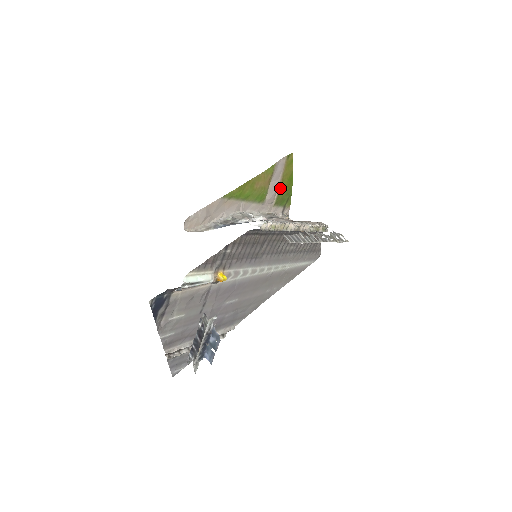
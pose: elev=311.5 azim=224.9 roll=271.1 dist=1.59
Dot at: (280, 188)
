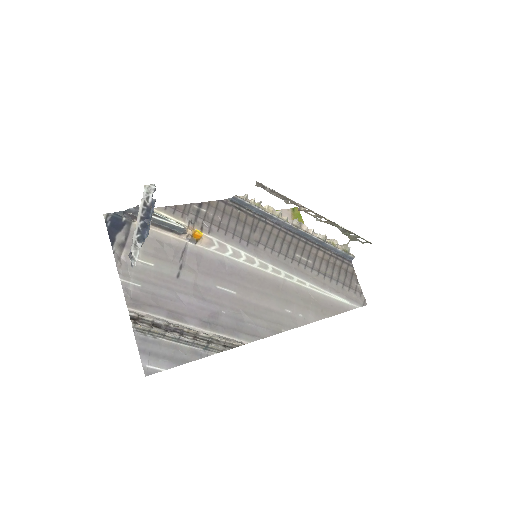
Dot at: occluded
